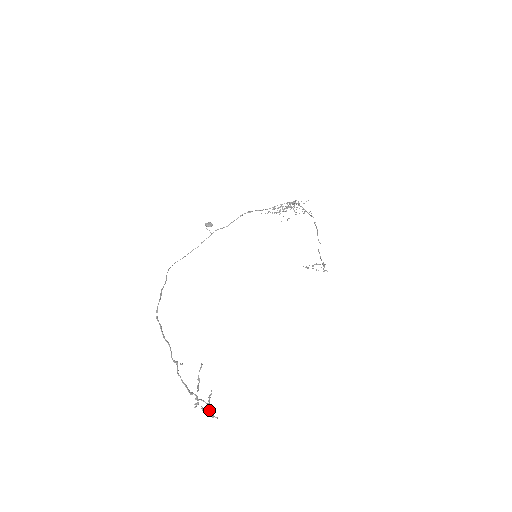
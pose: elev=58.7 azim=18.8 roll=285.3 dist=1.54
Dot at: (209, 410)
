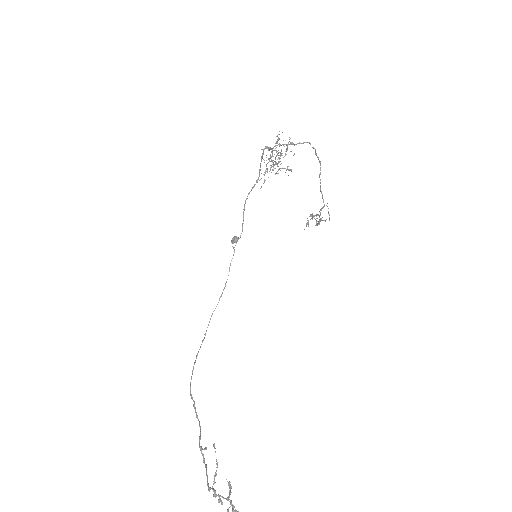
Dot at: occluded
